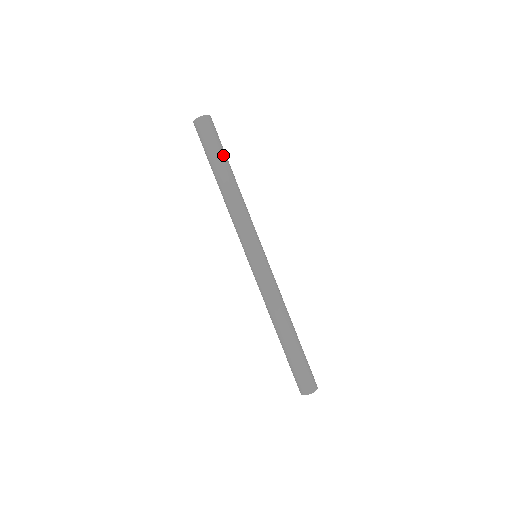
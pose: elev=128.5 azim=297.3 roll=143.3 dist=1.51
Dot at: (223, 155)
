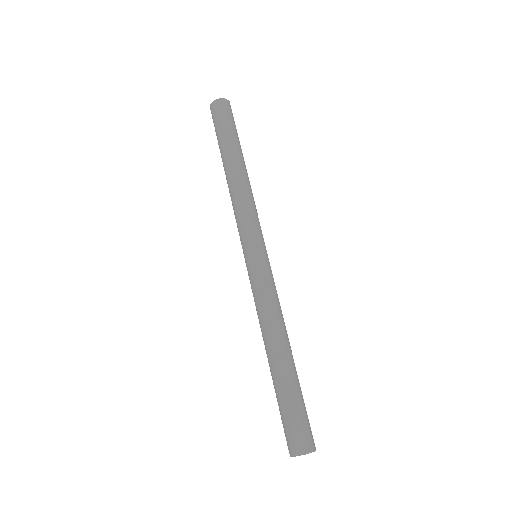
Dot at: (233, 139)
